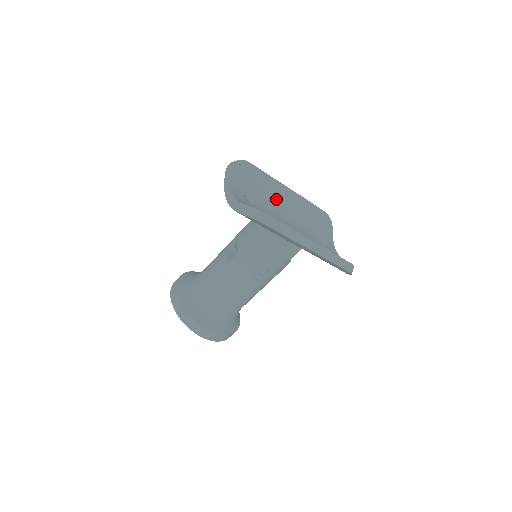
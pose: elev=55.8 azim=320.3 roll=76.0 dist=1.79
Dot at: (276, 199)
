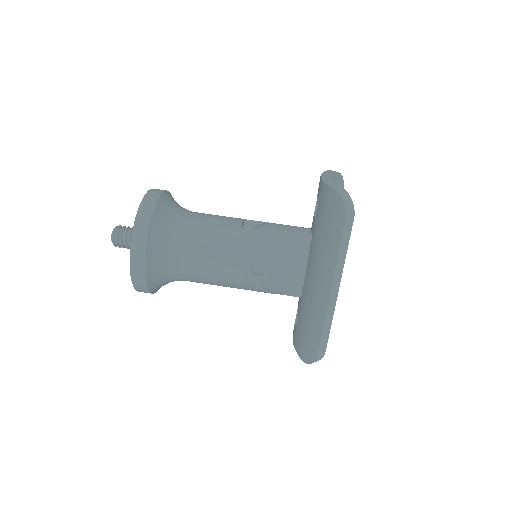
Dot at: occluded
